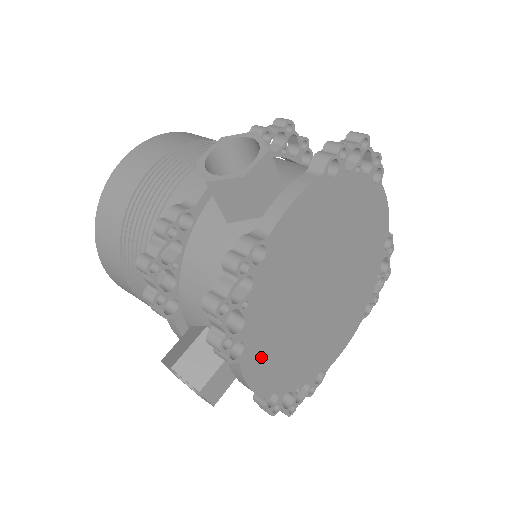
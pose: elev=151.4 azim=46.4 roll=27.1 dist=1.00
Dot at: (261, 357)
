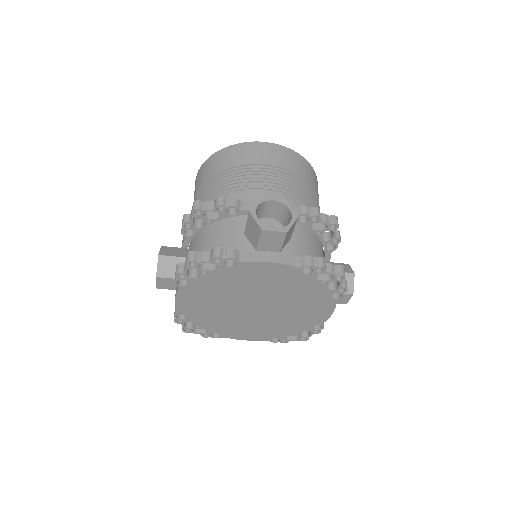
Dot at: (238, 333)
